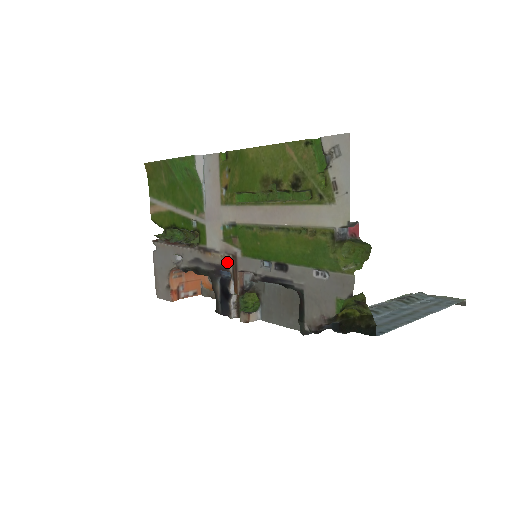
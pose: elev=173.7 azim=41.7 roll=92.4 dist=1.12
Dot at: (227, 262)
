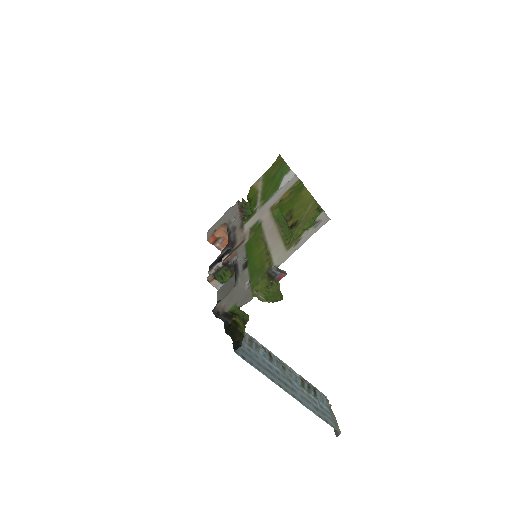
Dot at: (239, 241)
